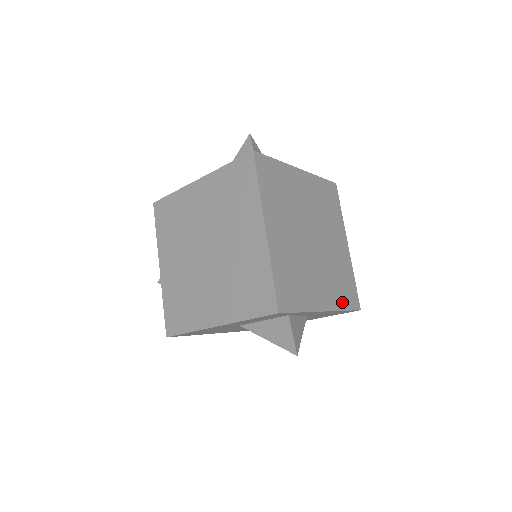
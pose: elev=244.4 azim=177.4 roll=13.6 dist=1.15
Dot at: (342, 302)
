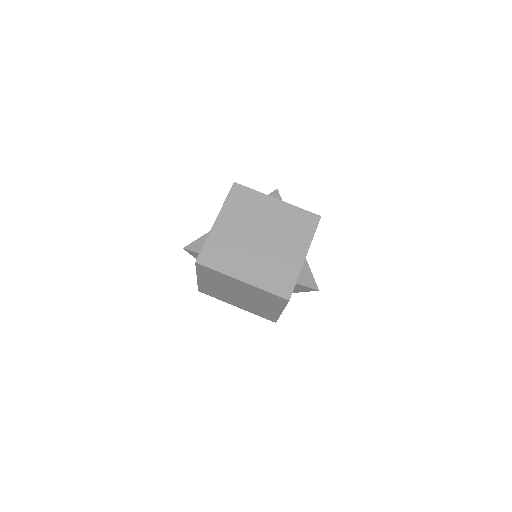
Dot at: (308, 234)
